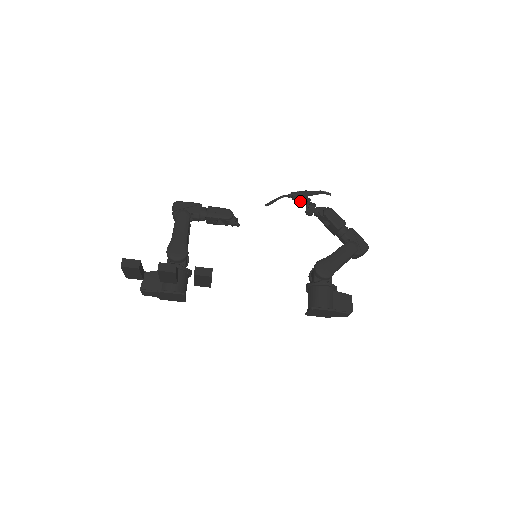
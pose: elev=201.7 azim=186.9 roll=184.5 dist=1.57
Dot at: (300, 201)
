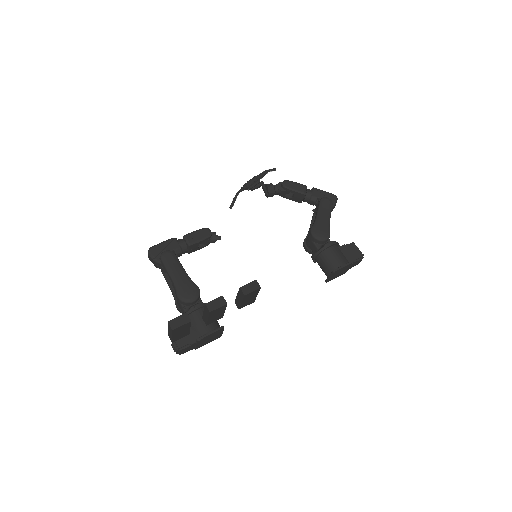
Dot at: (255, 188)
